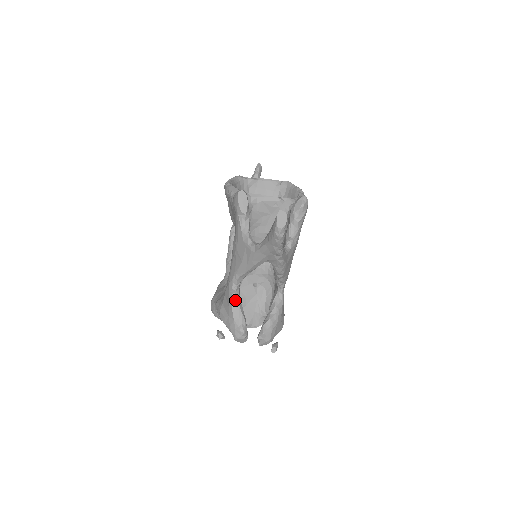
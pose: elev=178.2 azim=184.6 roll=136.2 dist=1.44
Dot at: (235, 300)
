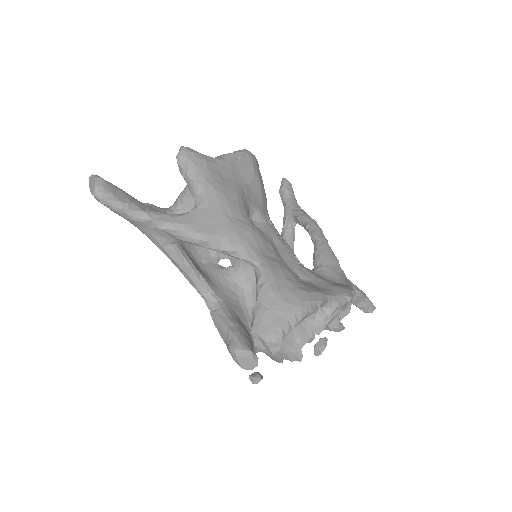
Dot at: (215, 318)
